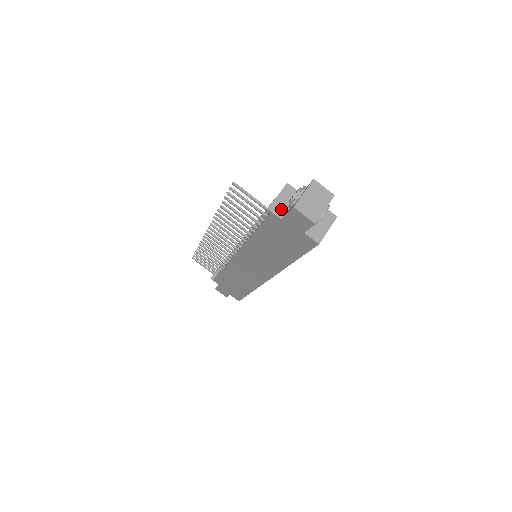
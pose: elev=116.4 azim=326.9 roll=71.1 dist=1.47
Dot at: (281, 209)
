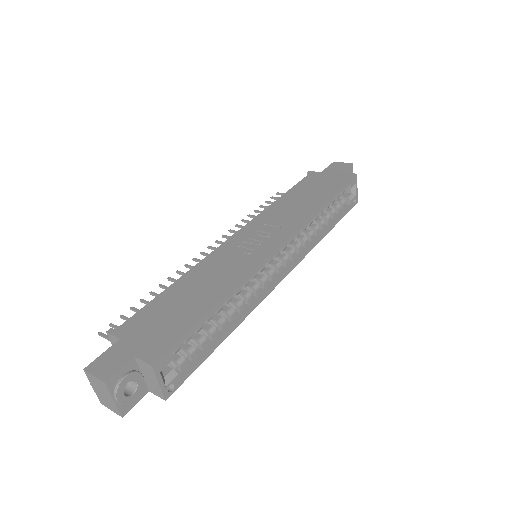
Dot at: occluded
